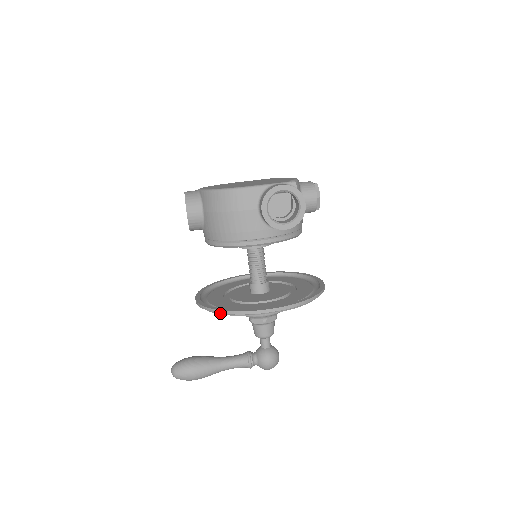
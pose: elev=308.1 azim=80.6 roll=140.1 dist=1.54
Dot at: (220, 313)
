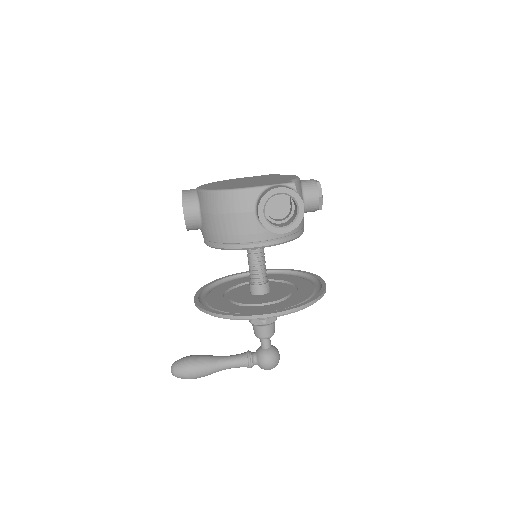
Dot at: (217, 316)
